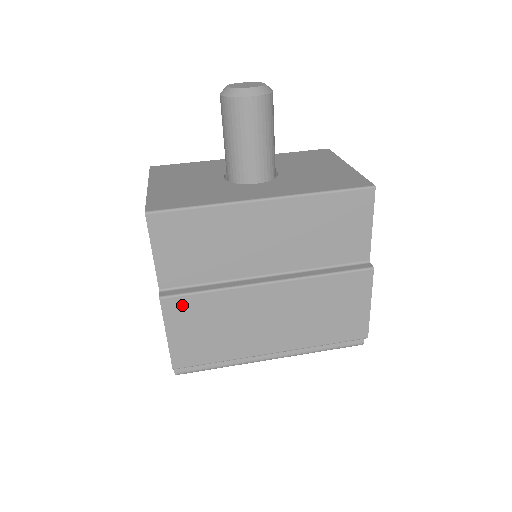
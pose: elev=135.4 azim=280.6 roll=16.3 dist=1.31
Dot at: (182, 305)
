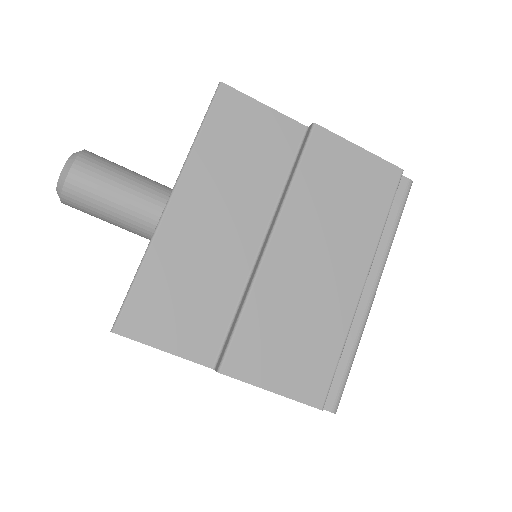
Dot at: (242, 352)
